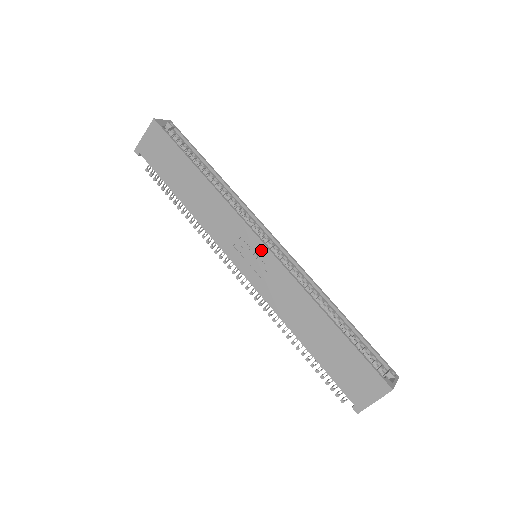
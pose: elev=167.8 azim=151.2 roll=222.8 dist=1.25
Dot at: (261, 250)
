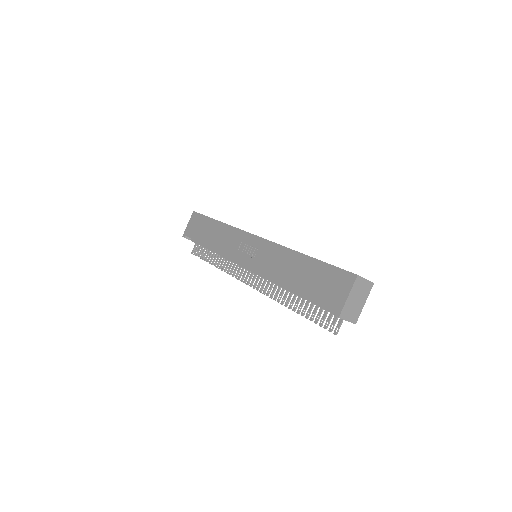
Dot at: (254, 240)
